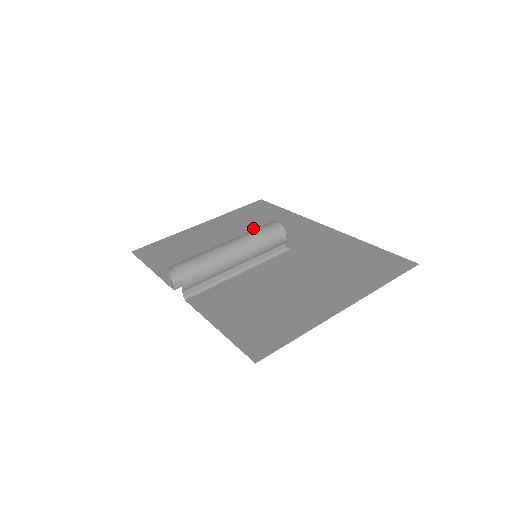
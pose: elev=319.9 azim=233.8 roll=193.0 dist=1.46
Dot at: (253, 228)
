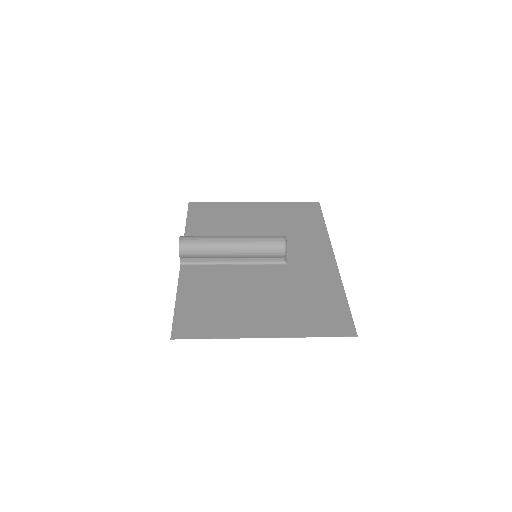
Dot at: (283, 228)
